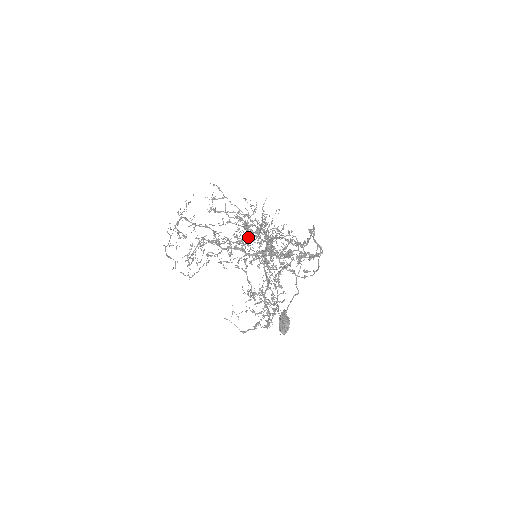
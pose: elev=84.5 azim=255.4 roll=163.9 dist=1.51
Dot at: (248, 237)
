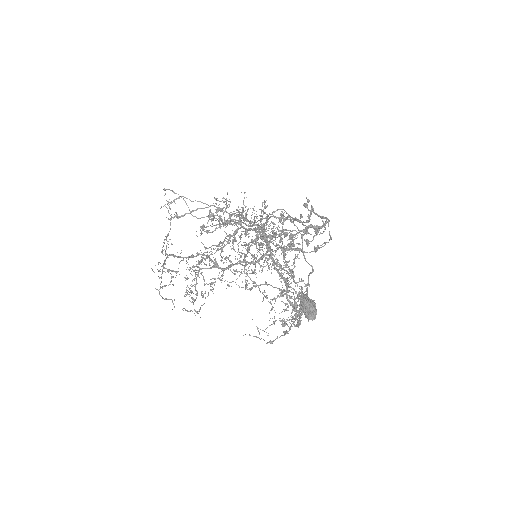
Dot at: (233, 235)
